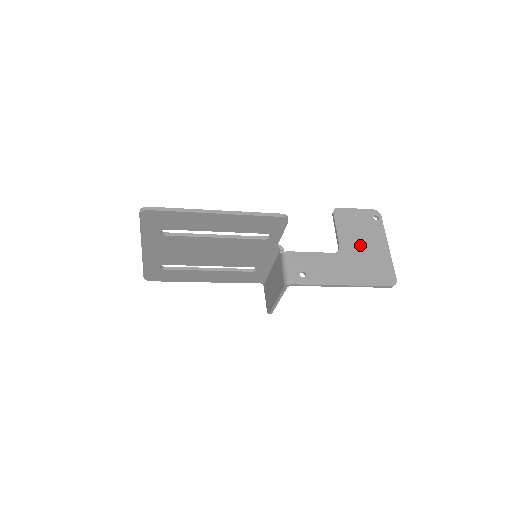
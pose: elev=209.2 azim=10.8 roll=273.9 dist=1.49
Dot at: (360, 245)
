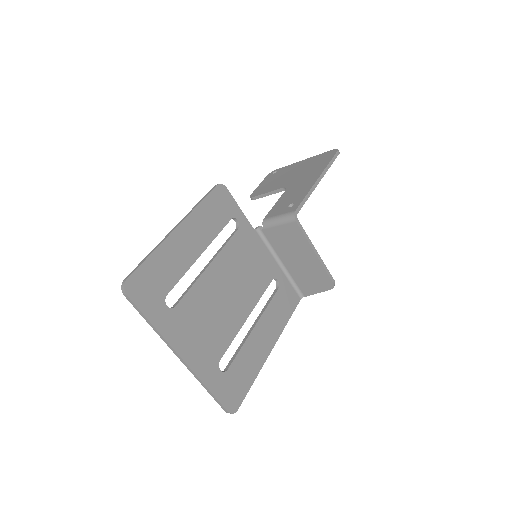
Dot at: (290, 176)
